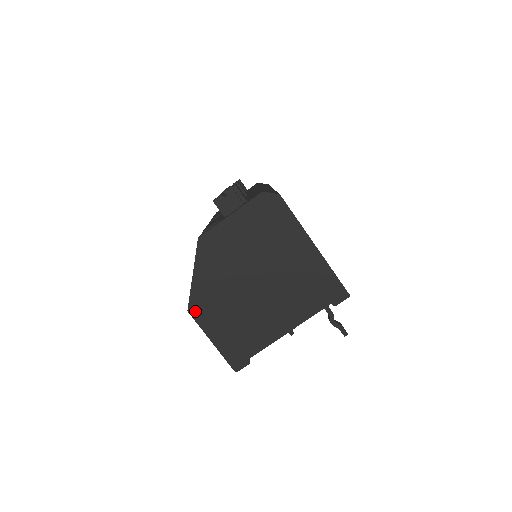
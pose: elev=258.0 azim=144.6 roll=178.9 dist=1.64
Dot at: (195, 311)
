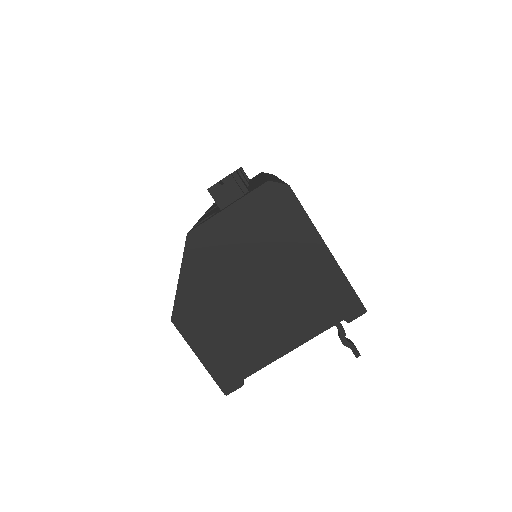
Dot at: (180, 321)
